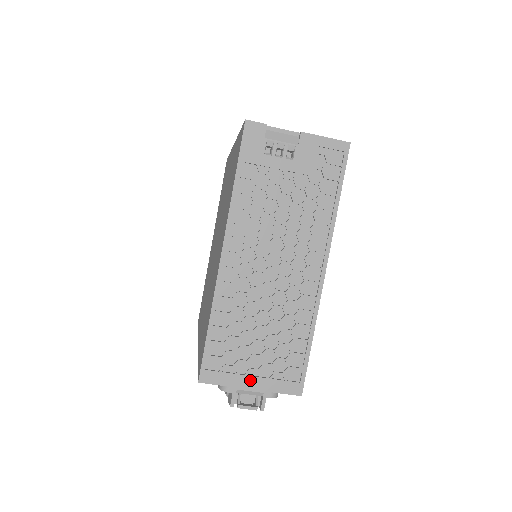
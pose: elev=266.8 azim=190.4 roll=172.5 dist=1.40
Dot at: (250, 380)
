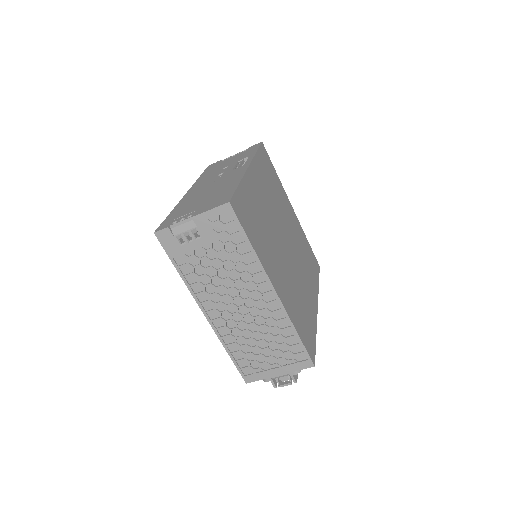
Dot at: (275, 371)
